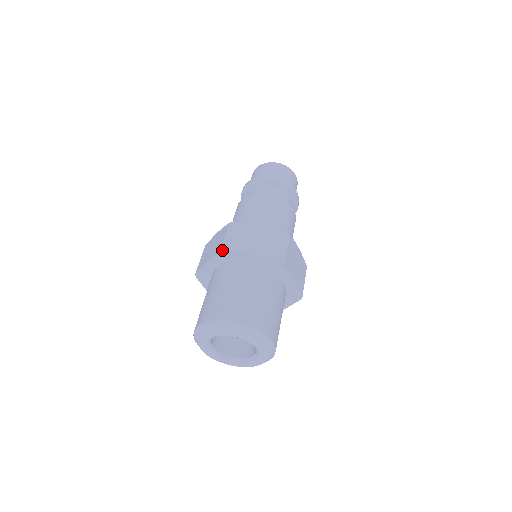
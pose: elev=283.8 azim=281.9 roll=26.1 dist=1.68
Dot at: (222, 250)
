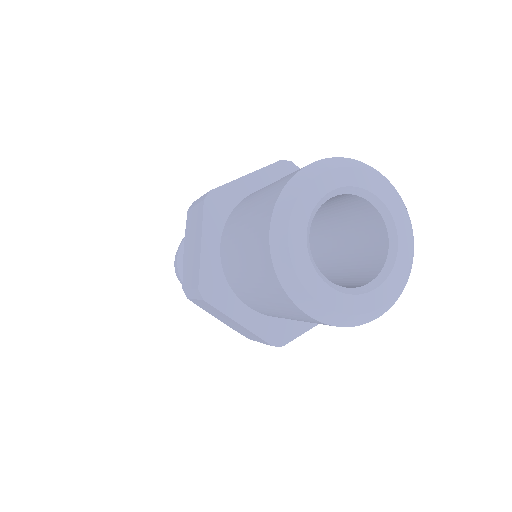
Dot at: (205, 197)
